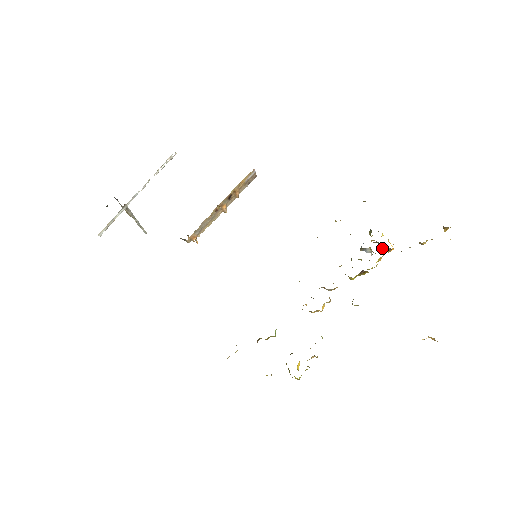
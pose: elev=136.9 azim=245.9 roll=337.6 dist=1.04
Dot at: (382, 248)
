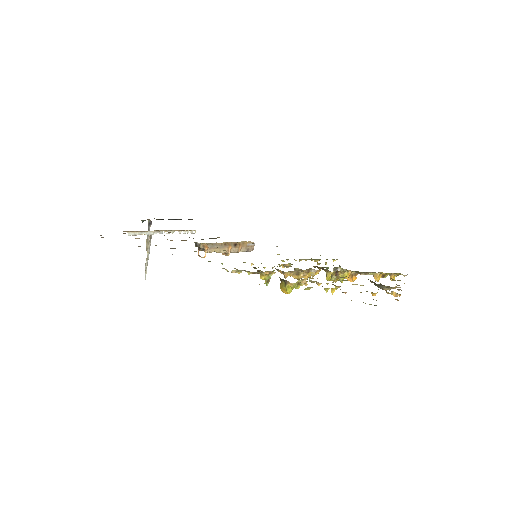
Dot at: (348, 279)
